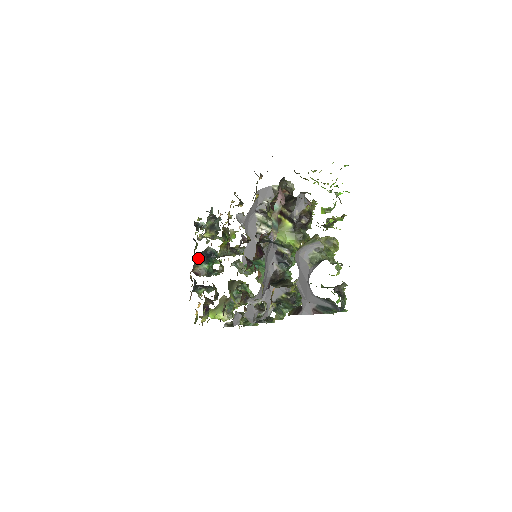
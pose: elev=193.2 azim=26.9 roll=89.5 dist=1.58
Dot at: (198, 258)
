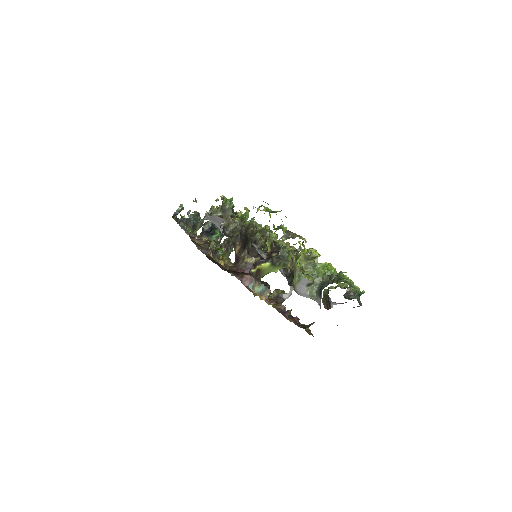
Dot at: (206, 239)
